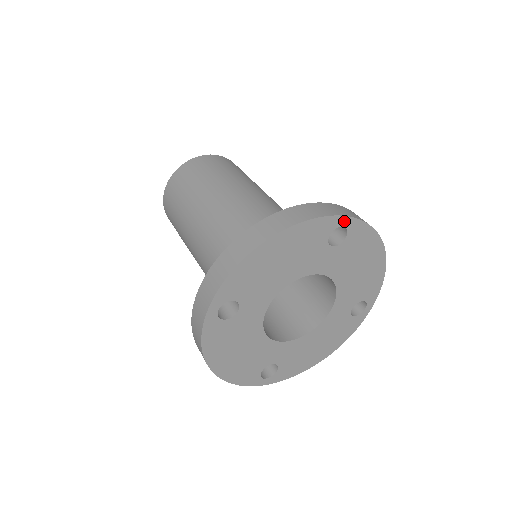
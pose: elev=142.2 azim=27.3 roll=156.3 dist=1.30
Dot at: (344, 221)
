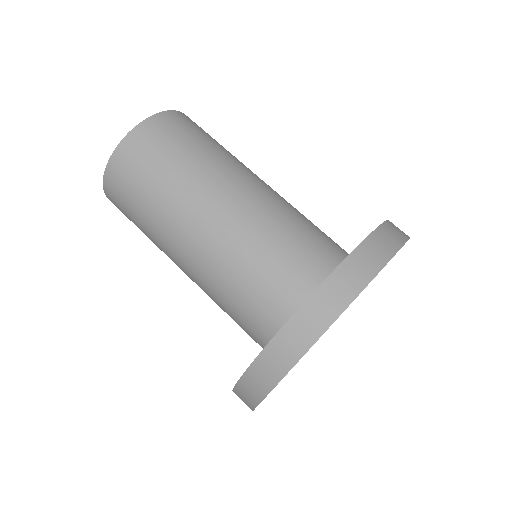
Dot at: occluded
